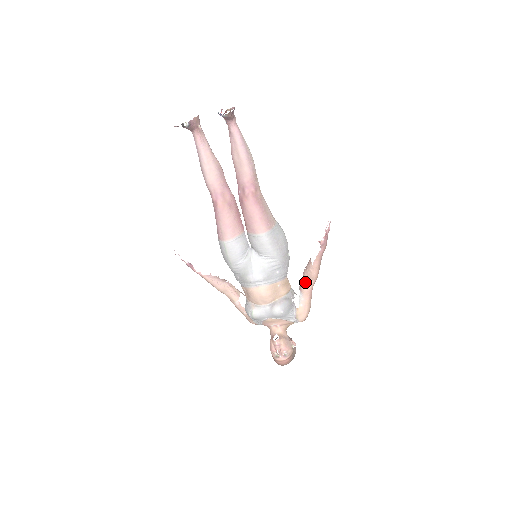
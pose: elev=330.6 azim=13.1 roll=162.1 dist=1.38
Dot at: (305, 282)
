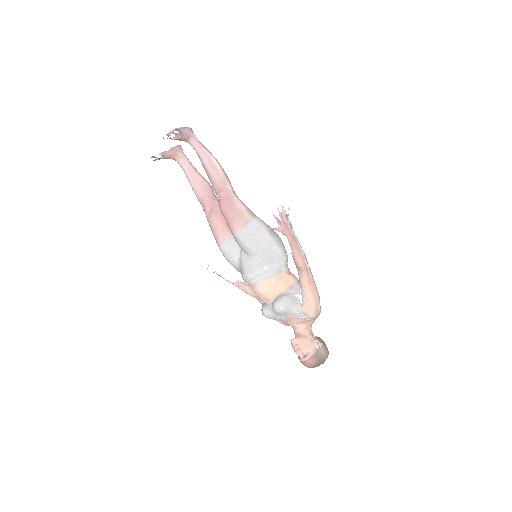
Dot at: (299, 274)
